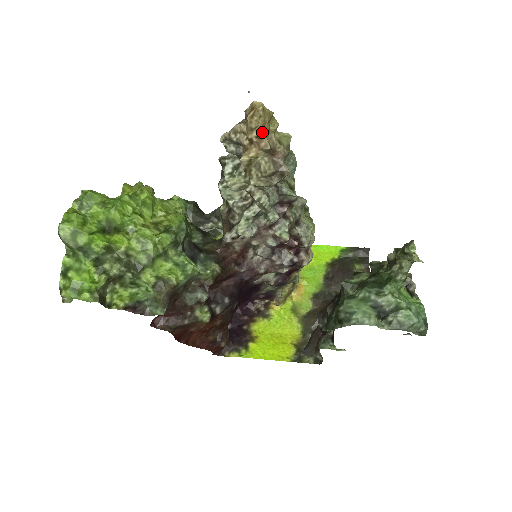
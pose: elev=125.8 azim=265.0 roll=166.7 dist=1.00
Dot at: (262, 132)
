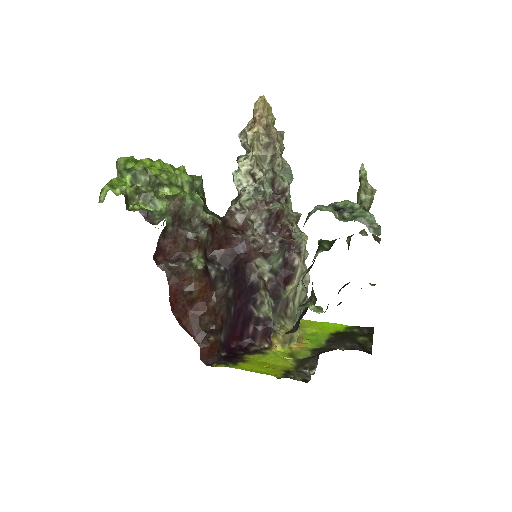
Dot at: (262, 113)
